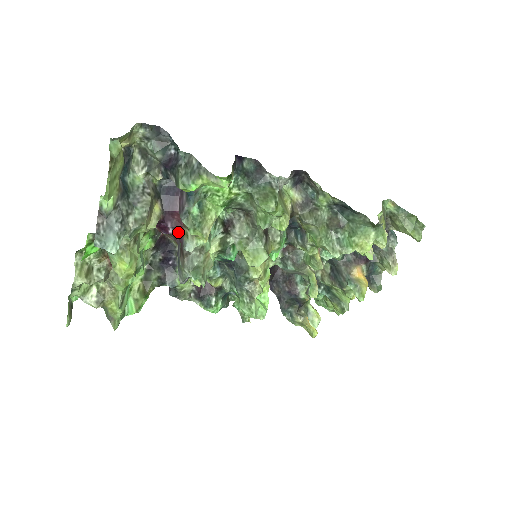
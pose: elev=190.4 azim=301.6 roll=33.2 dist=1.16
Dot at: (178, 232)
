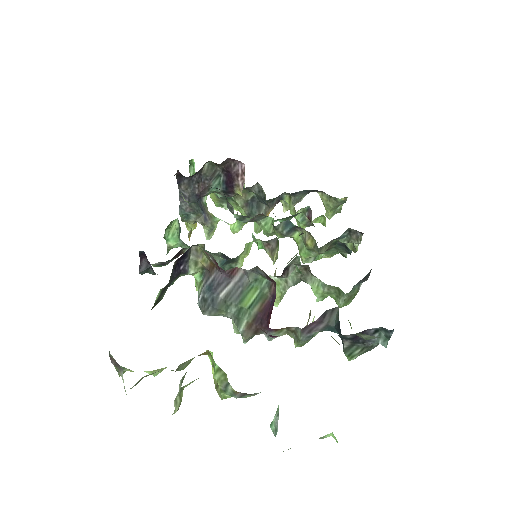
Dot at: (278, 331)
